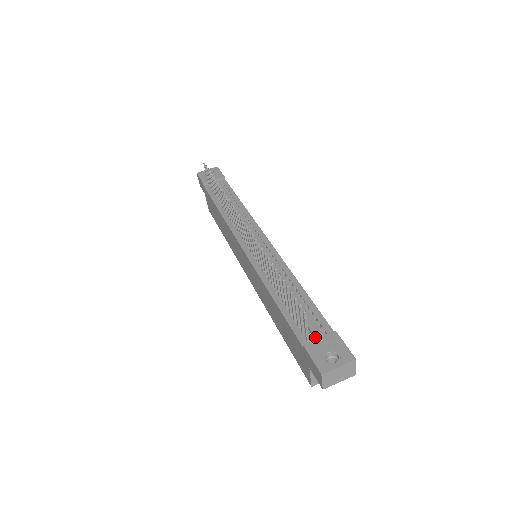
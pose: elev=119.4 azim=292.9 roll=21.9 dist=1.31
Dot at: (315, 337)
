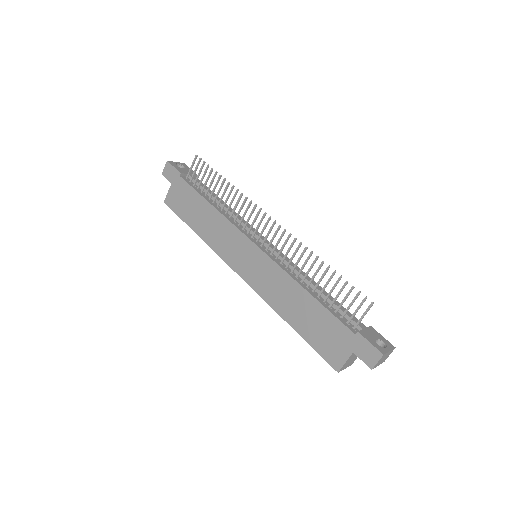
Dot at: (362, 327)
